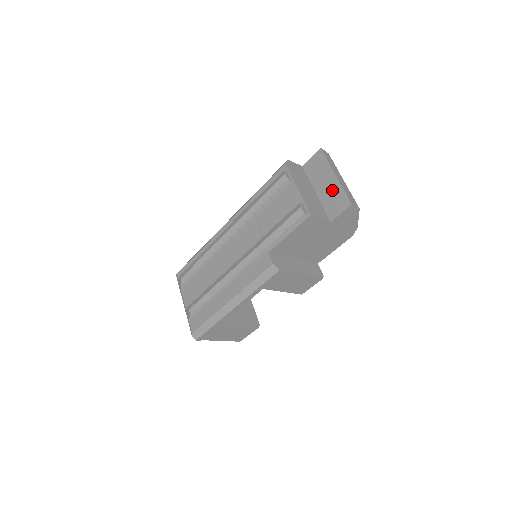
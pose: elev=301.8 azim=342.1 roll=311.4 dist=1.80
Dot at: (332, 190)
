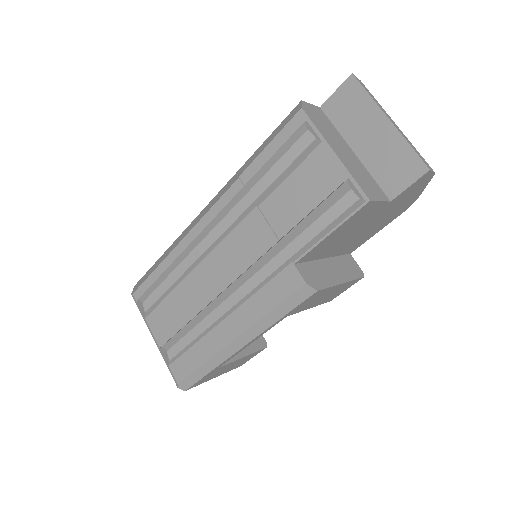
Dot at: (386, 146)
